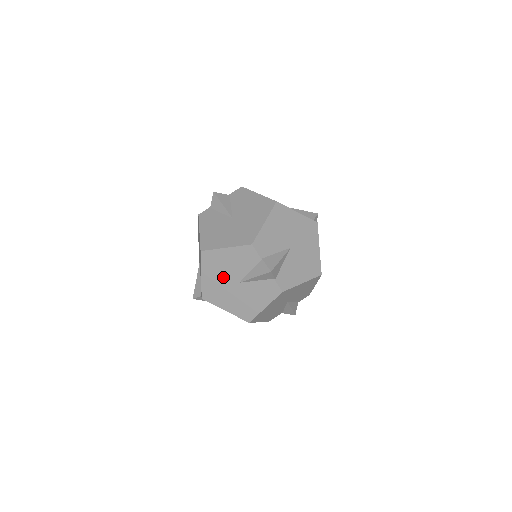
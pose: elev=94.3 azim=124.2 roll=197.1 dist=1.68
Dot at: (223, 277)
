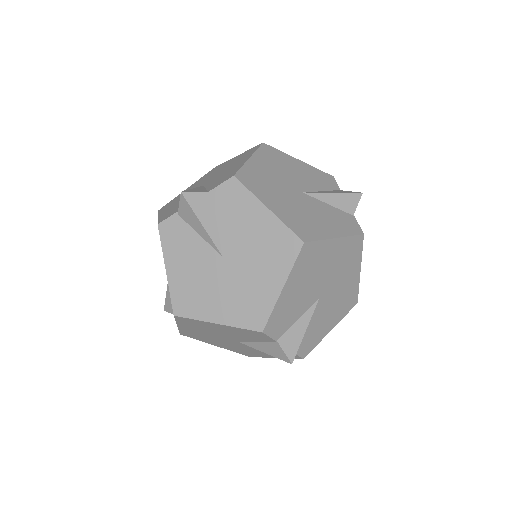
Dot at: (212, 334)
